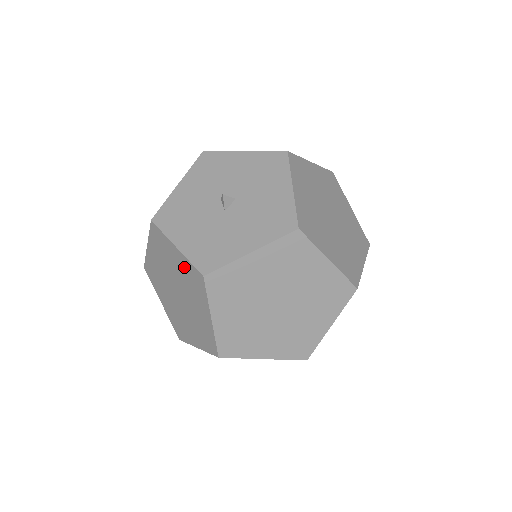
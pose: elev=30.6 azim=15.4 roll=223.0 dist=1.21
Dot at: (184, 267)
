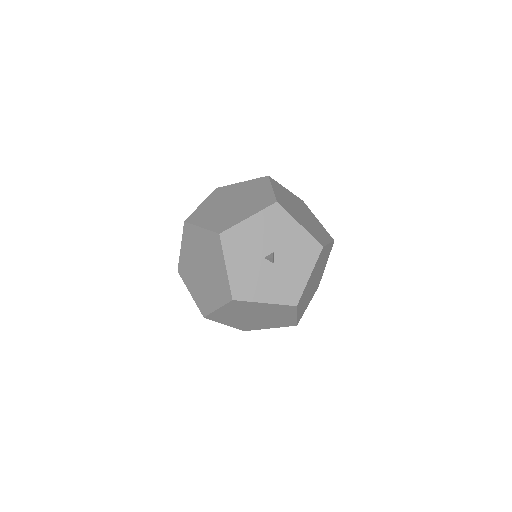
Dot at: (273, 308)
